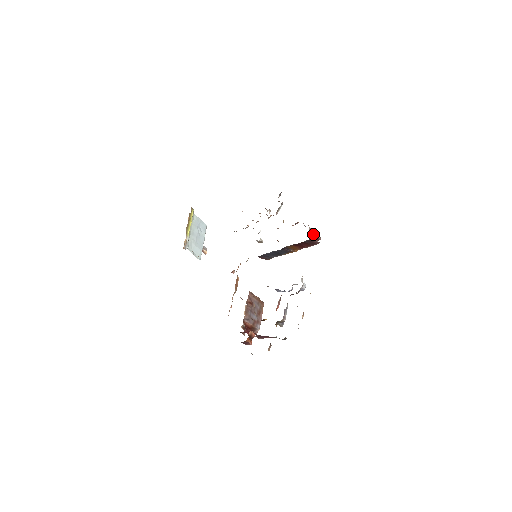
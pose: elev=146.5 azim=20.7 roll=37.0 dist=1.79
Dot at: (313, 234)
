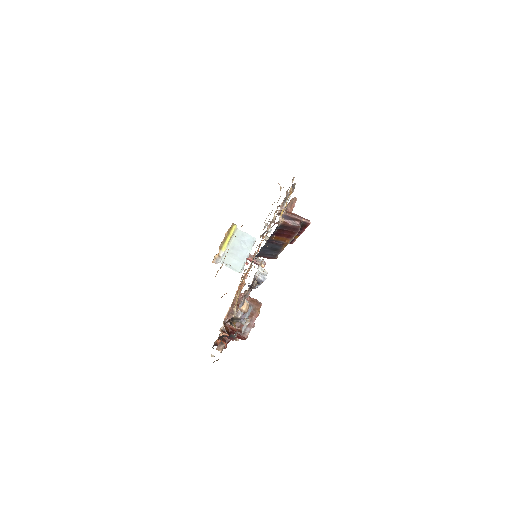
Dot at: (291, 218)
